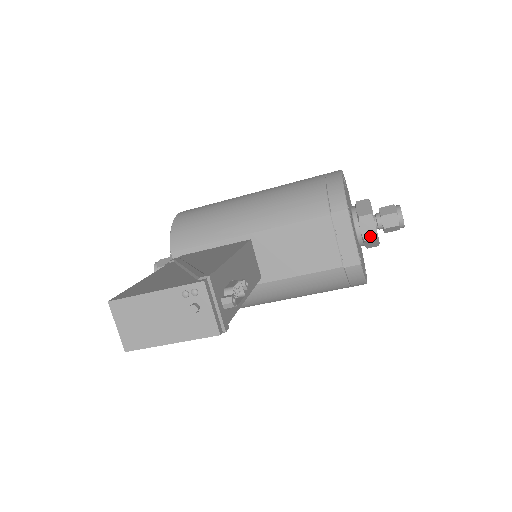
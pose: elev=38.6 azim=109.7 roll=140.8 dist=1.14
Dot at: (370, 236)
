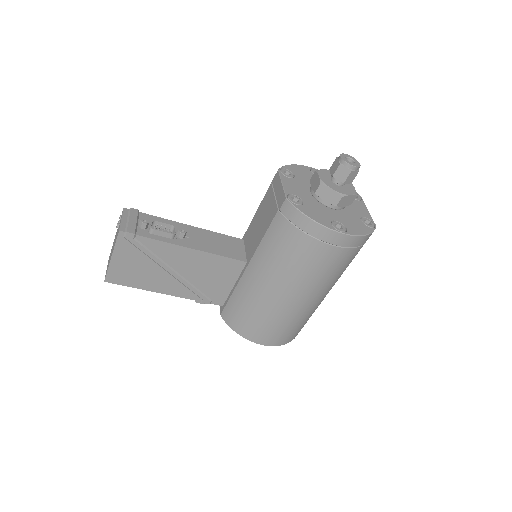
Dot at: (317, 186)
